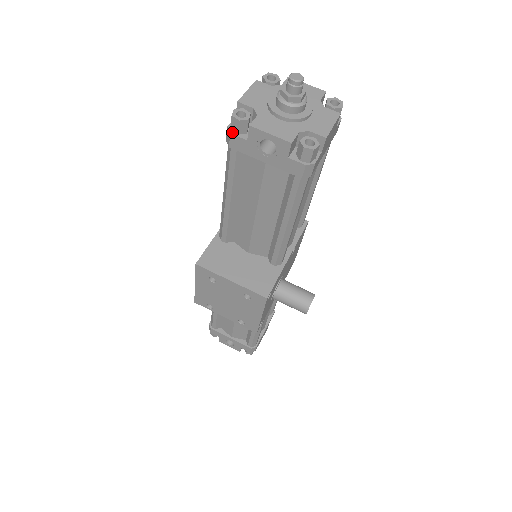
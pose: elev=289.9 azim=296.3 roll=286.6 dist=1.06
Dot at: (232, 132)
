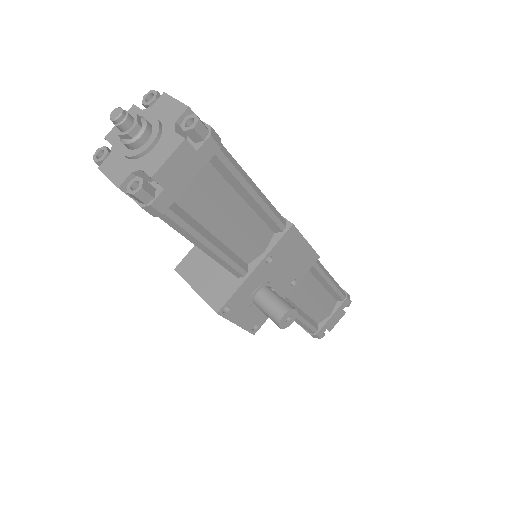
Dot at: occluded
